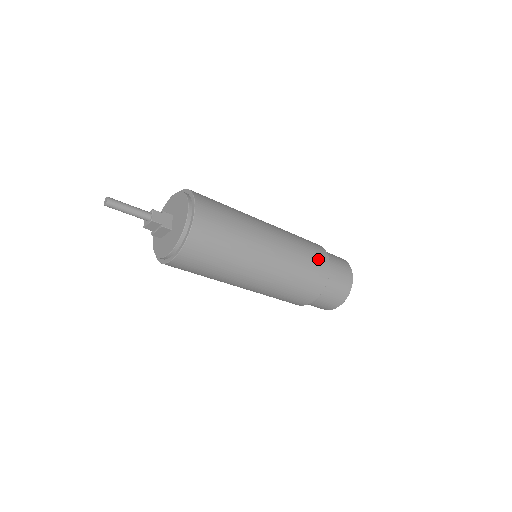
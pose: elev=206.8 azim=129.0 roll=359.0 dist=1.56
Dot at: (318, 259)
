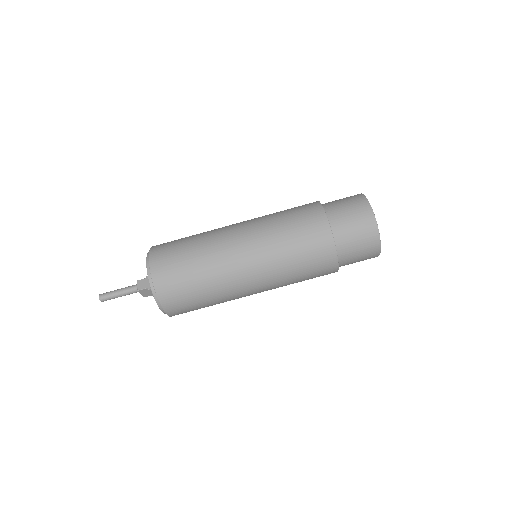
Dot at: (307, 221)
